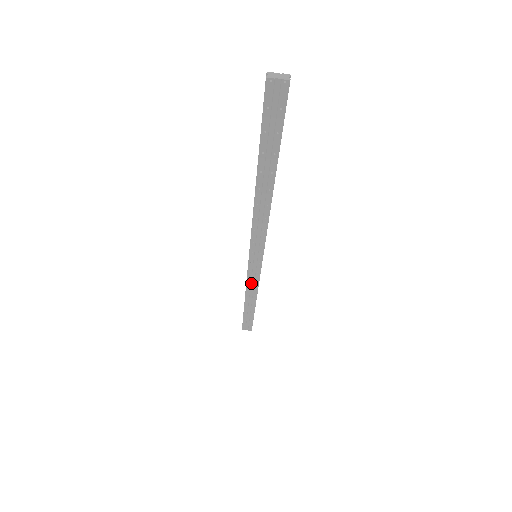
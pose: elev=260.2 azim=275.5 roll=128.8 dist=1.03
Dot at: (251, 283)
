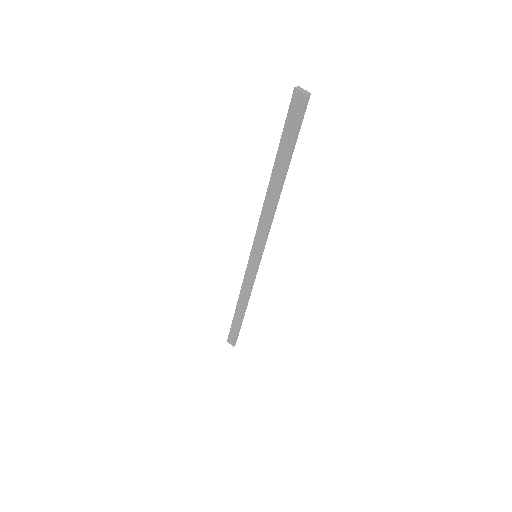
Dot at: (246, 285)
